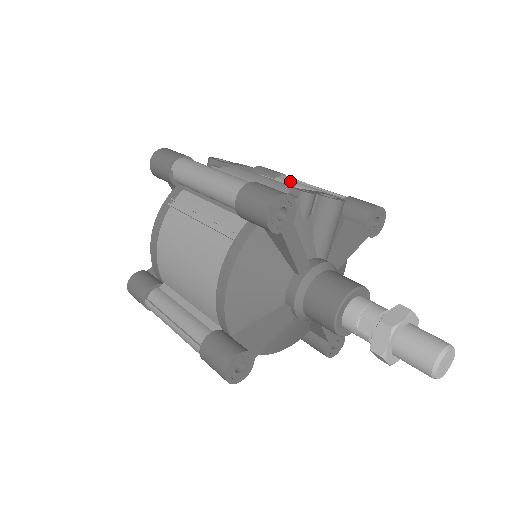
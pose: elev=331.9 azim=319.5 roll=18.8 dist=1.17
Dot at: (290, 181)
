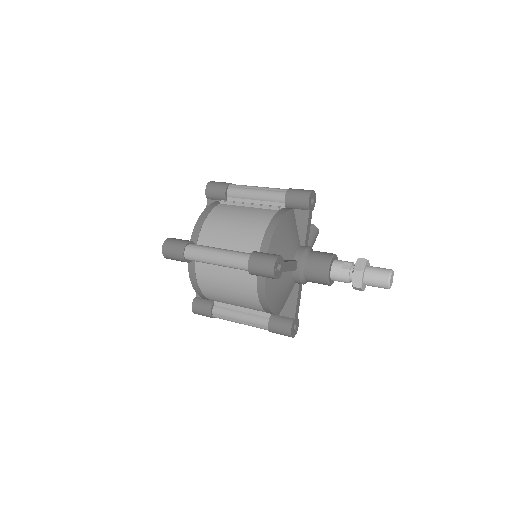
Dot at: occluded
